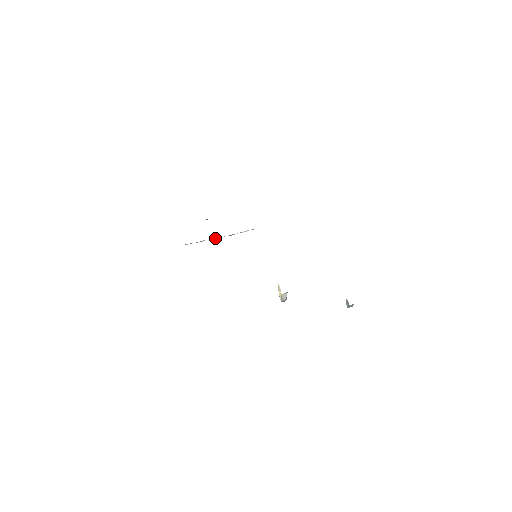
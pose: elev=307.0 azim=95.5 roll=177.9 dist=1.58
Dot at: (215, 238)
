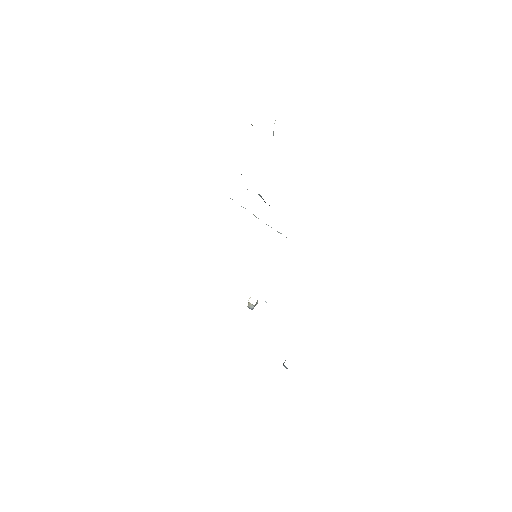
Dot at: occluded
